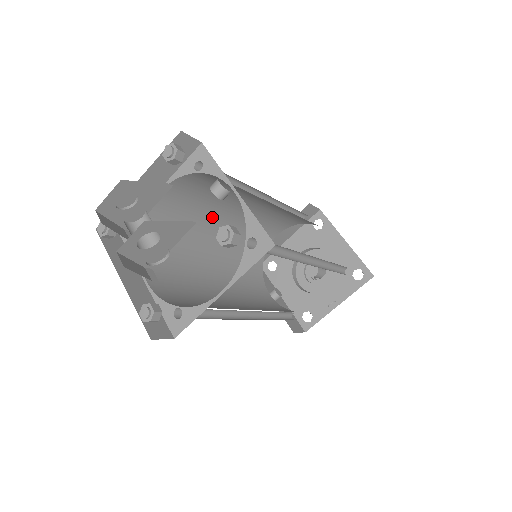
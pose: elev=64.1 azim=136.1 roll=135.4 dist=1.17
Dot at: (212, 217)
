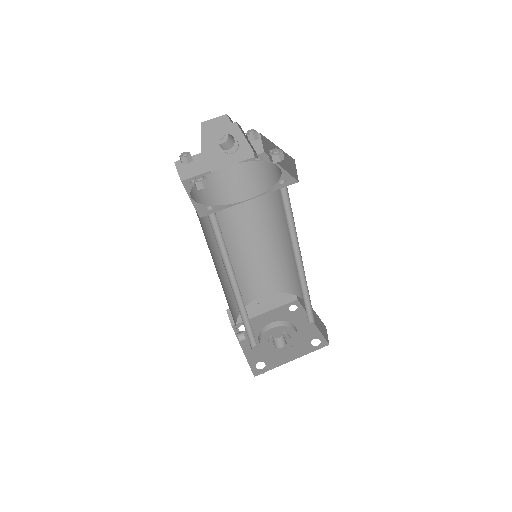
Dot at: (235, 224)
